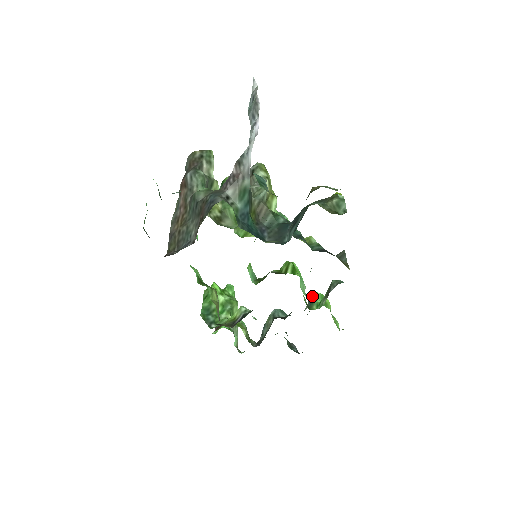
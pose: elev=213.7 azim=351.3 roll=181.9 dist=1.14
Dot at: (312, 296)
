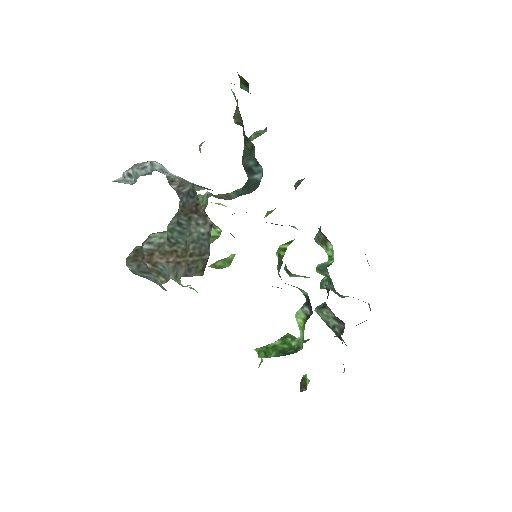
Dot at: (320, 267)
